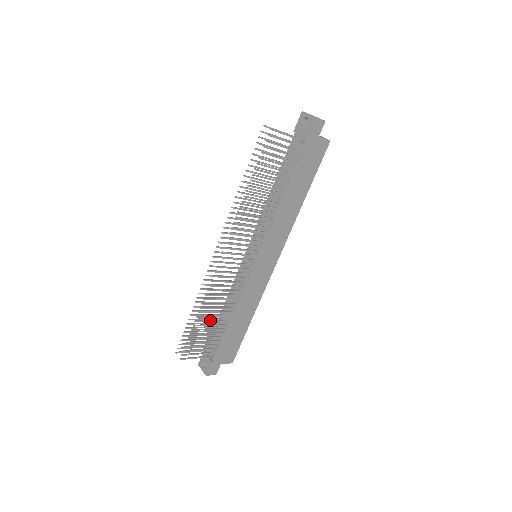
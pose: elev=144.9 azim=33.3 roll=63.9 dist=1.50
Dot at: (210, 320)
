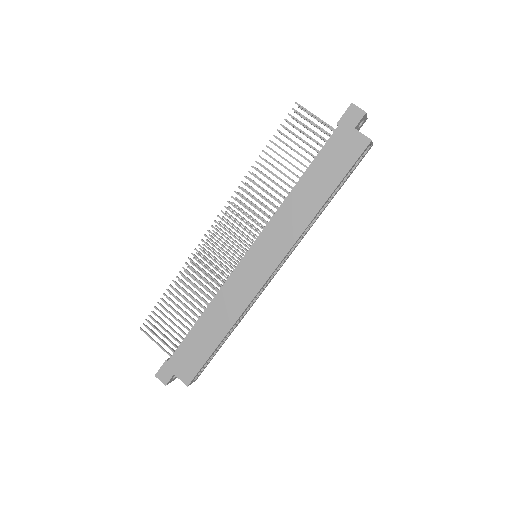
Dot at: occluded
